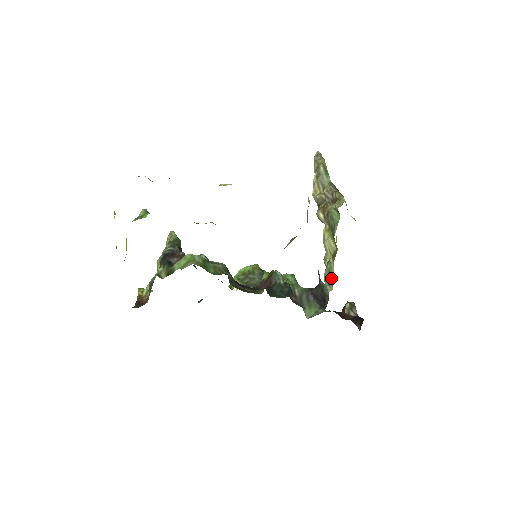
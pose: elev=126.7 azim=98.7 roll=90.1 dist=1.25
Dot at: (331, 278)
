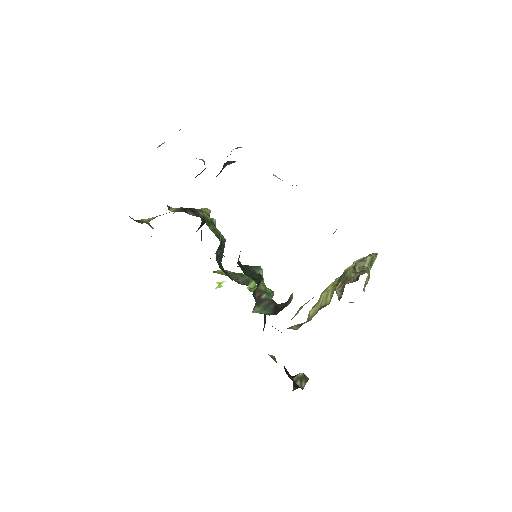
Dot at: (304, 322)
